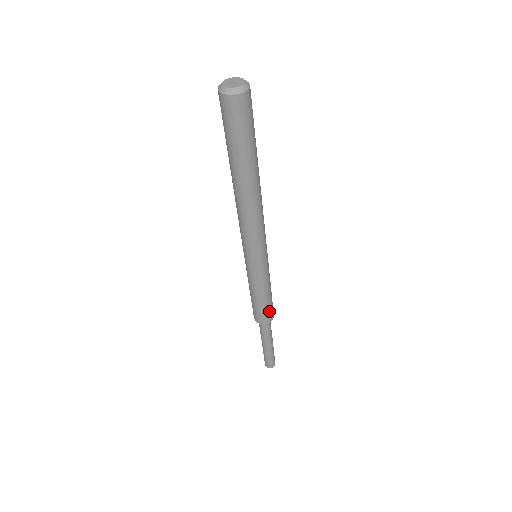
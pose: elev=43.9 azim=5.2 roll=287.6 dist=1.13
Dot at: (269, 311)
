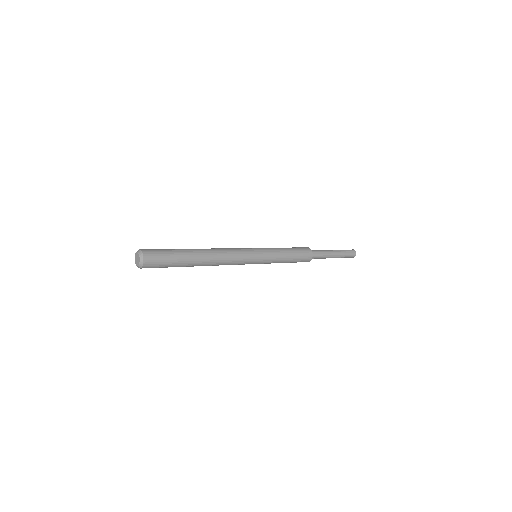
Dot at: occluded
